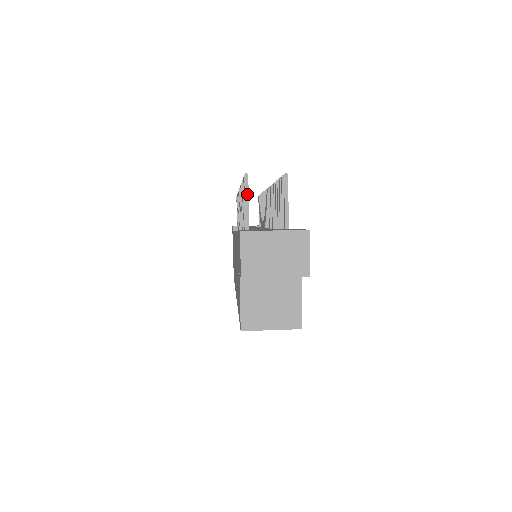
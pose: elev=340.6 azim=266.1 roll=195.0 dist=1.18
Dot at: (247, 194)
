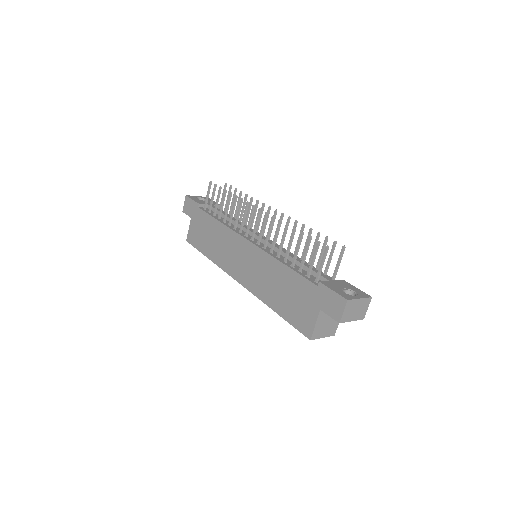
Dot at: (325, 258)
